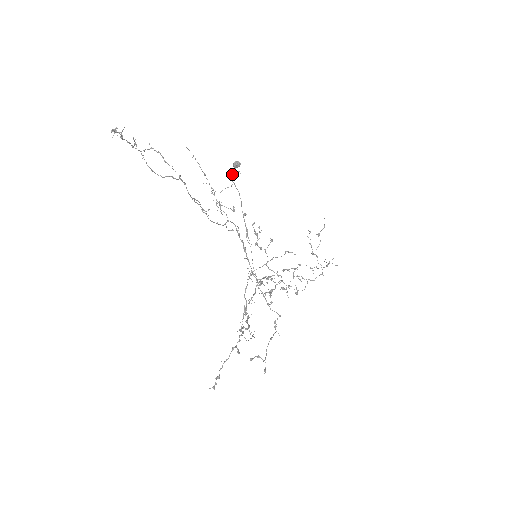
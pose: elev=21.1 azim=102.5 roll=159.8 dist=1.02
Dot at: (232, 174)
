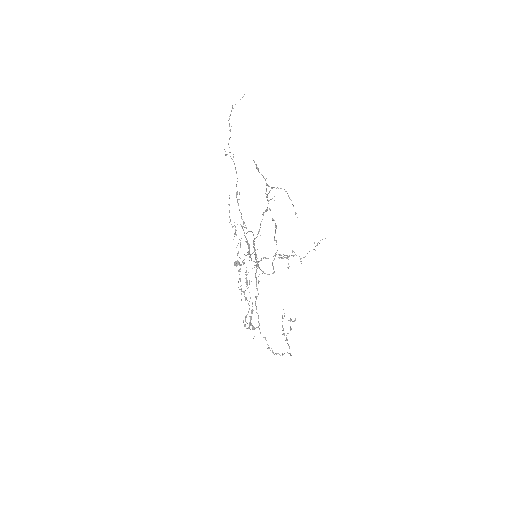
Dot at: (237, 253)
